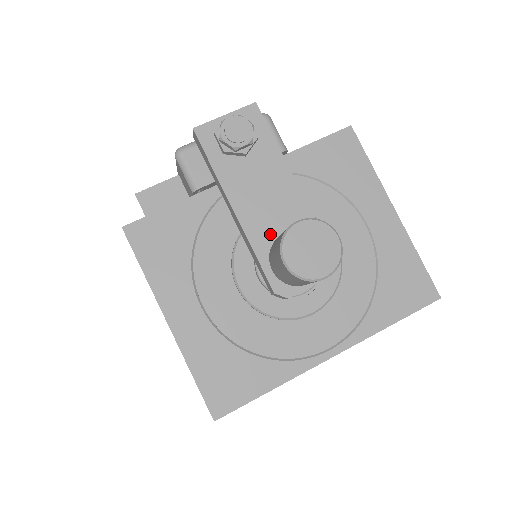
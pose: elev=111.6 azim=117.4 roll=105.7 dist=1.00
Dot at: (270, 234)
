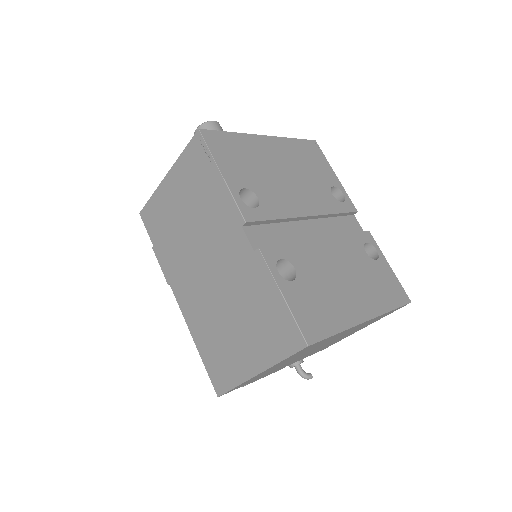
Dot at: occluded
